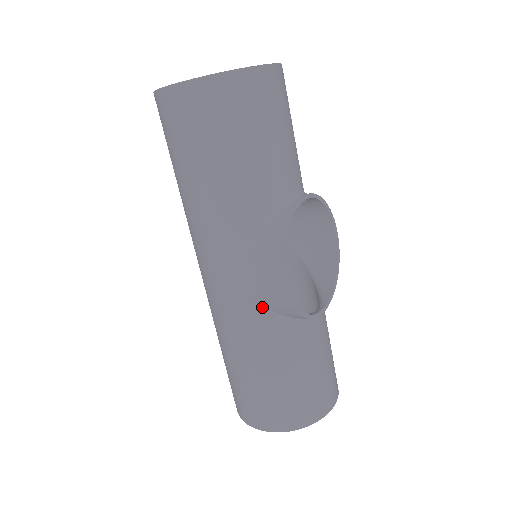
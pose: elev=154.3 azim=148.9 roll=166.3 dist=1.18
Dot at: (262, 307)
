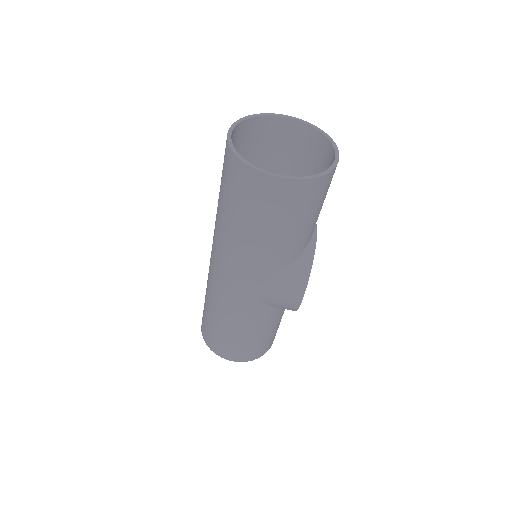
Dot at: (270, 305)
